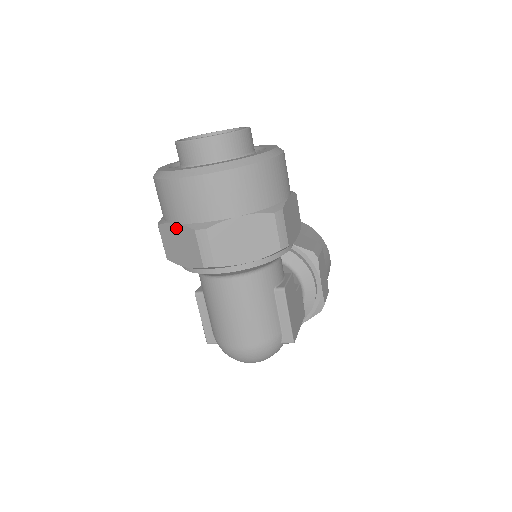
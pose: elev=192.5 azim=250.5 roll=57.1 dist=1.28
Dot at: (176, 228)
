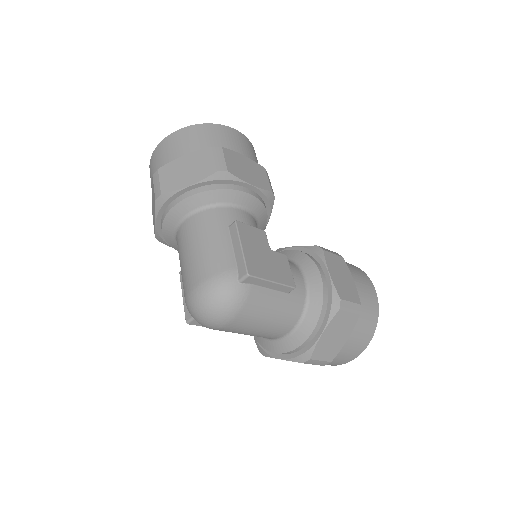
Dot at: (152, 195)
